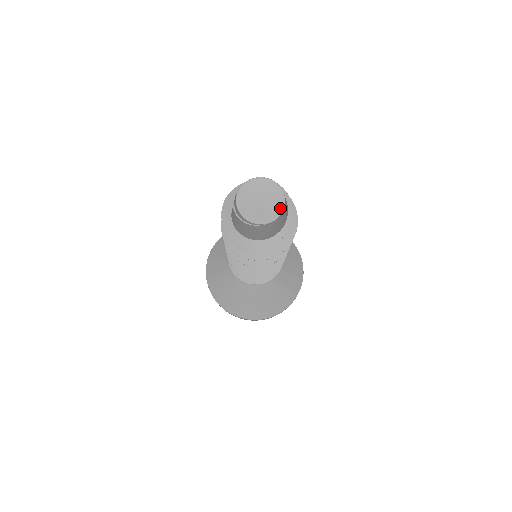
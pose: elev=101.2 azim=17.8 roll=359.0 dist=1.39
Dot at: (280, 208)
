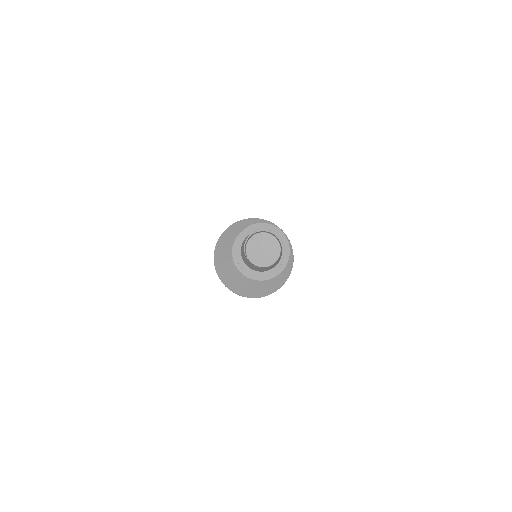
Dot at: (267, 264)
